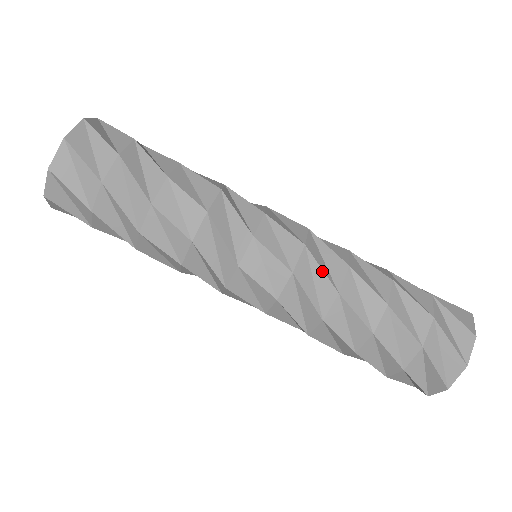
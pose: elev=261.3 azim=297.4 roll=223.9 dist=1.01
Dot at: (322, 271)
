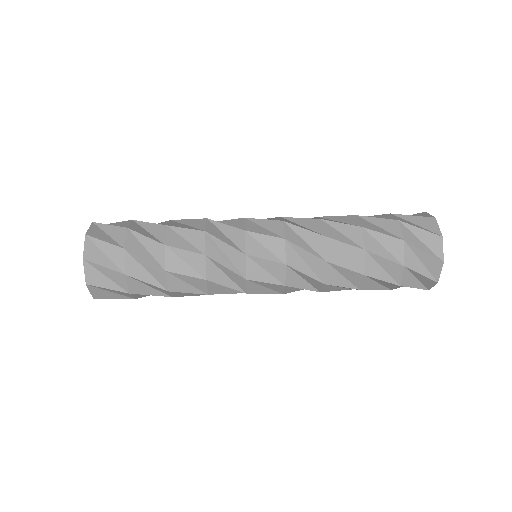
Dot at: (304, 229)
